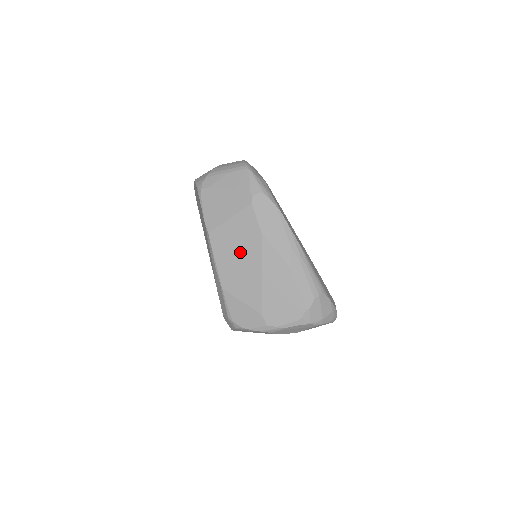
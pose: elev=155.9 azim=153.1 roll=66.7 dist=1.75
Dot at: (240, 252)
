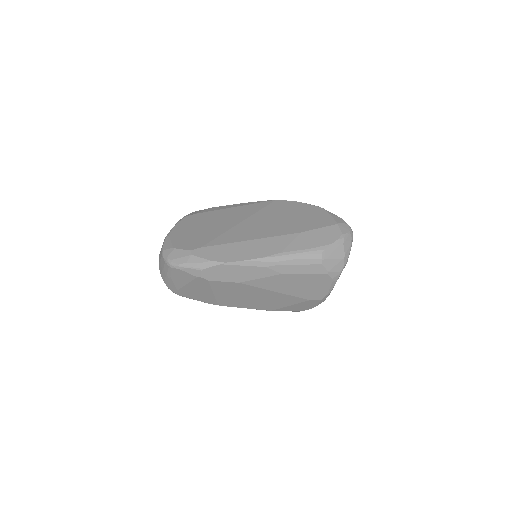
Dot at: (247, 296)
